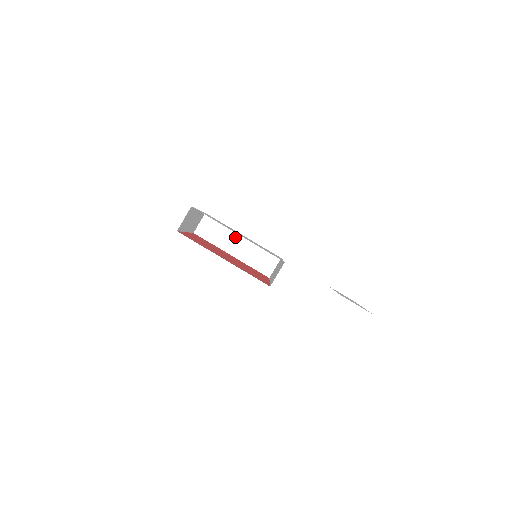
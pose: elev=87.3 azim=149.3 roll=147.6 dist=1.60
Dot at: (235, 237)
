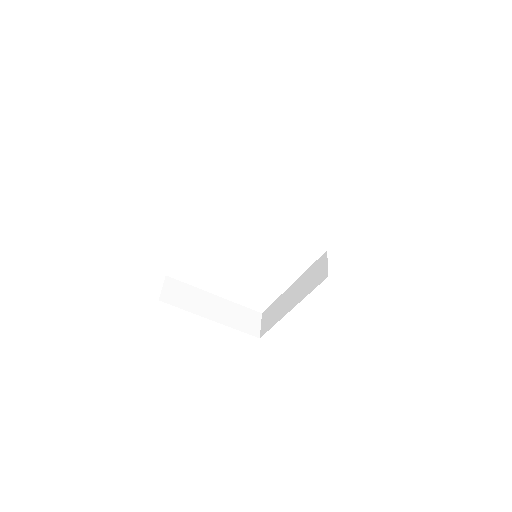
Dot at: (287, 295)
